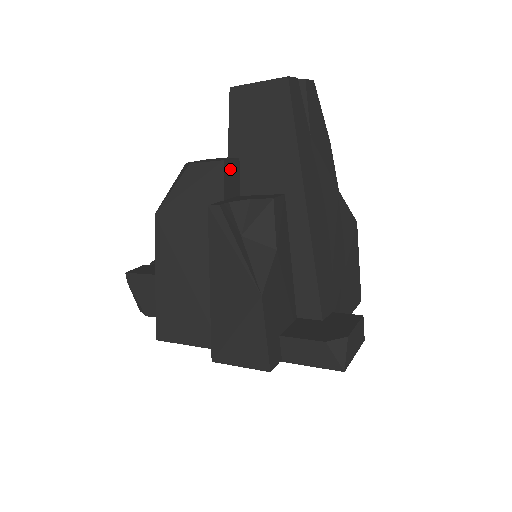
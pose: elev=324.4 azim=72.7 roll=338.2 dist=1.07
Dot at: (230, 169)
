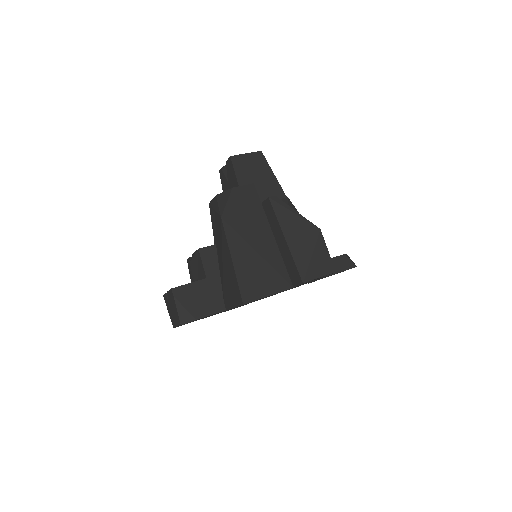
Dot at: occluded
